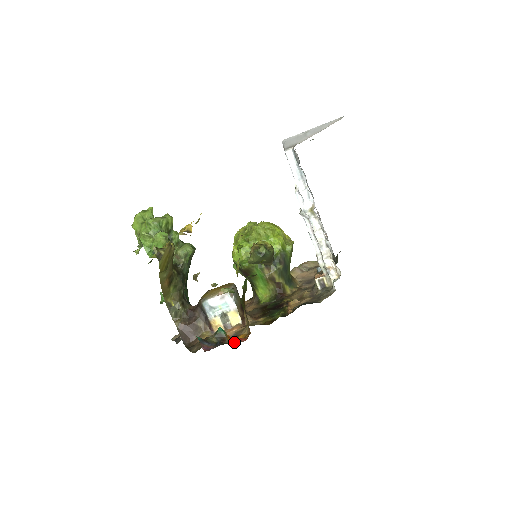
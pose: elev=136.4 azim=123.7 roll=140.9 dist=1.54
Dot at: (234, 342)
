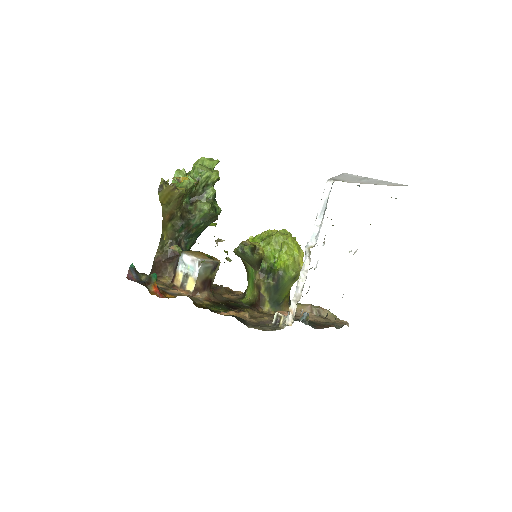
Dot at: (154, 292)
